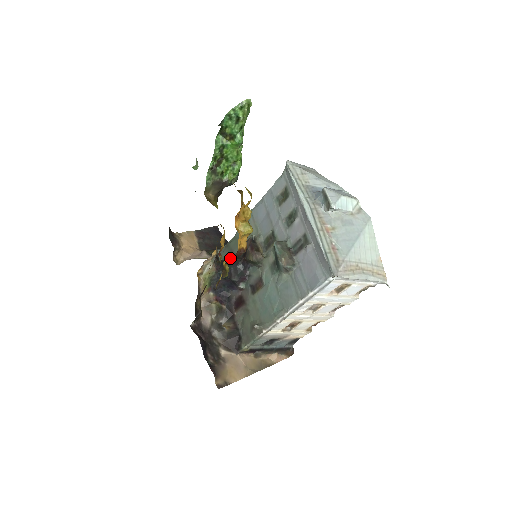
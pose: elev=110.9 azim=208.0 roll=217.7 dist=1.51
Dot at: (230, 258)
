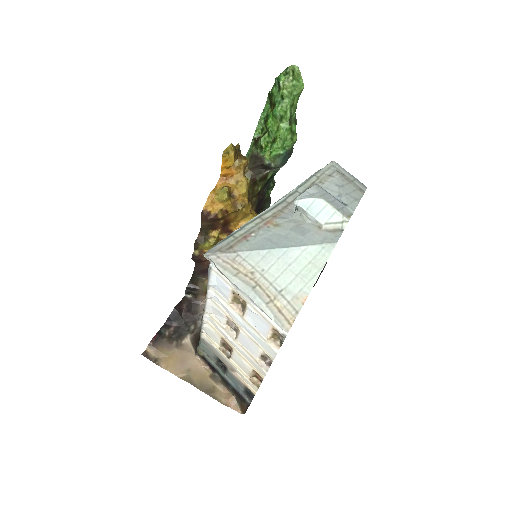
Dot at: occluded
